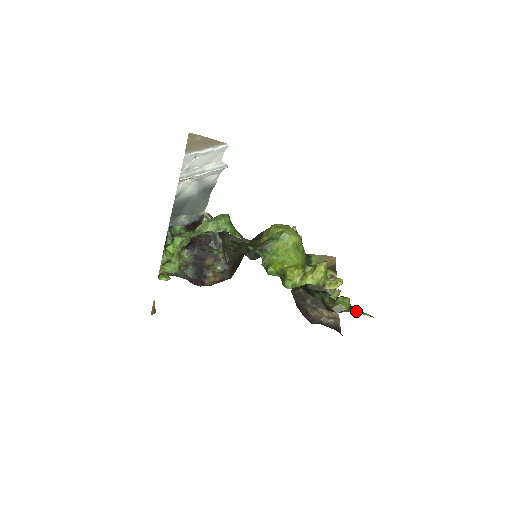
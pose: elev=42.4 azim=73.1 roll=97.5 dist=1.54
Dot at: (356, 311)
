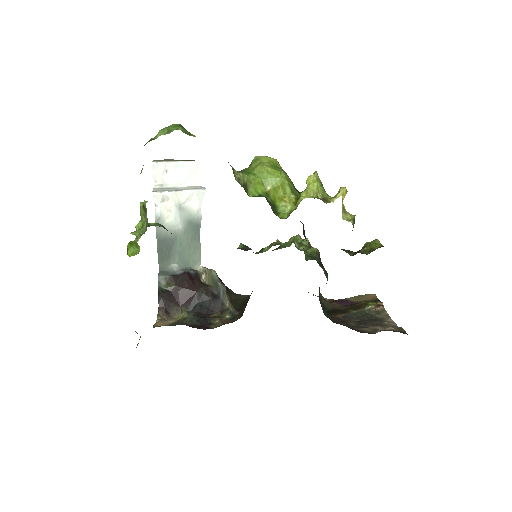
Dot at: occluded
